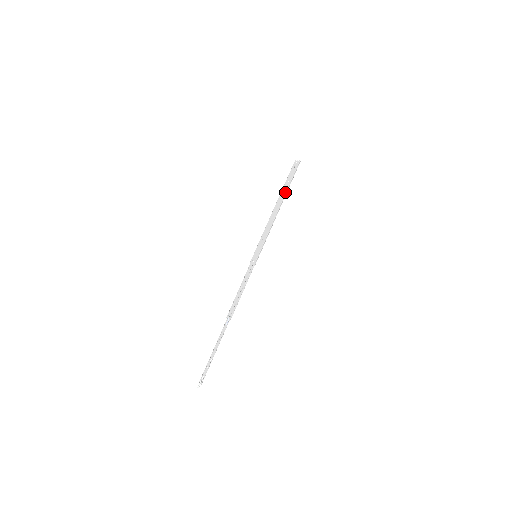
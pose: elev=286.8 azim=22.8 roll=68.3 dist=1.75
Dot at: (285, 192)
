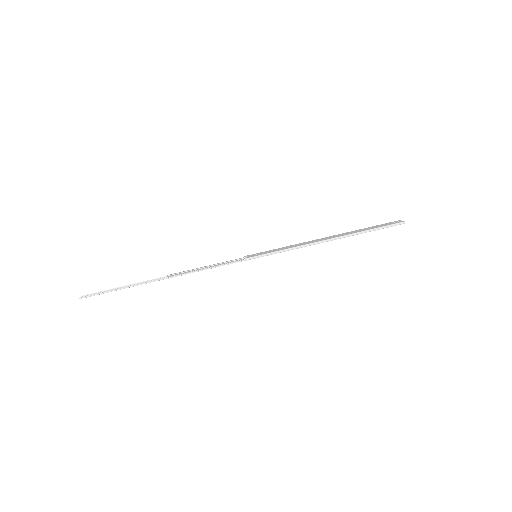
Dot at: (353, 232)
